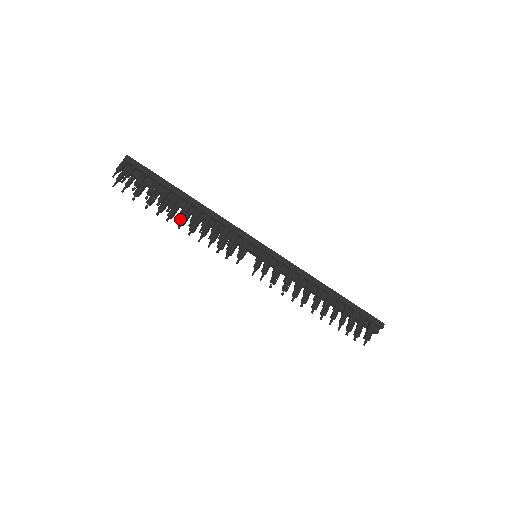
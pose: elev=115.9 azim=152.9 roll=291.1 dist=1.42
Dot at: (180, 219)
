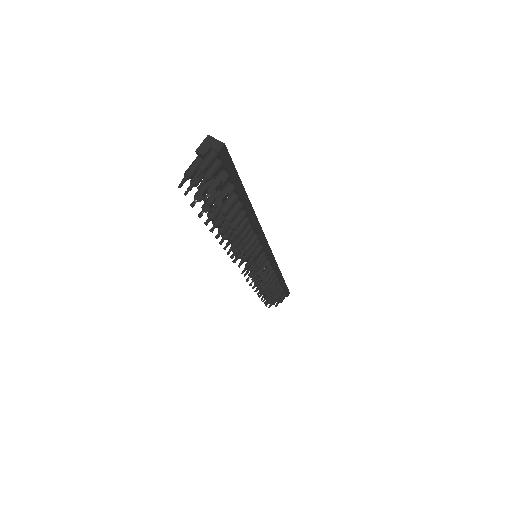
Dot at: (228, 234)
